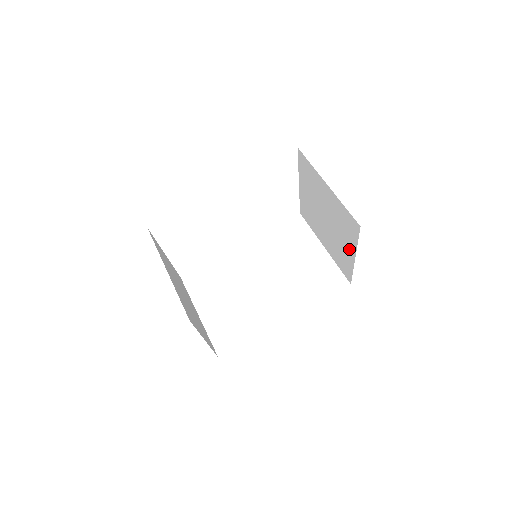
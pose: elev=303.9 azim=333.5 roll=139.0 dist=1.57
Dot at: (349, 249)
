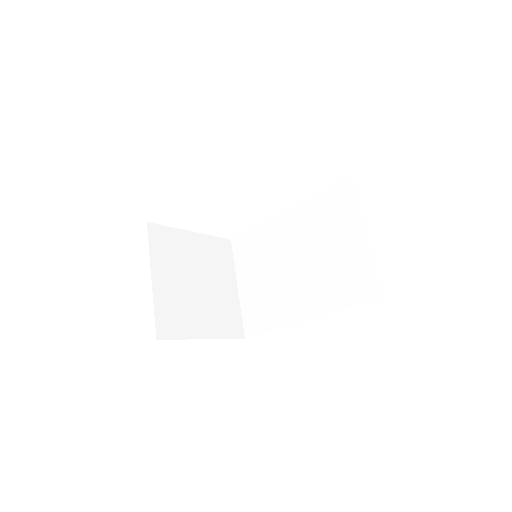
Dot at: occluded
